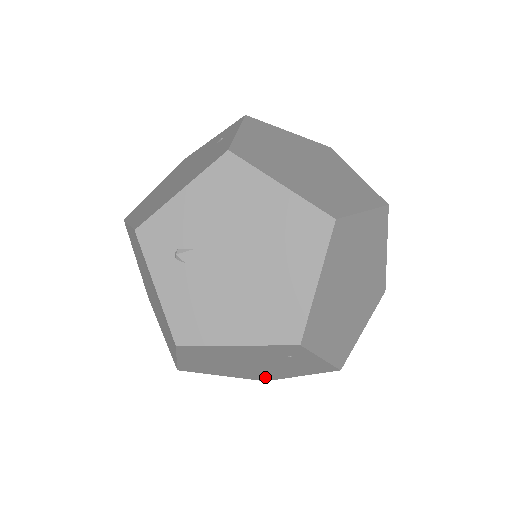
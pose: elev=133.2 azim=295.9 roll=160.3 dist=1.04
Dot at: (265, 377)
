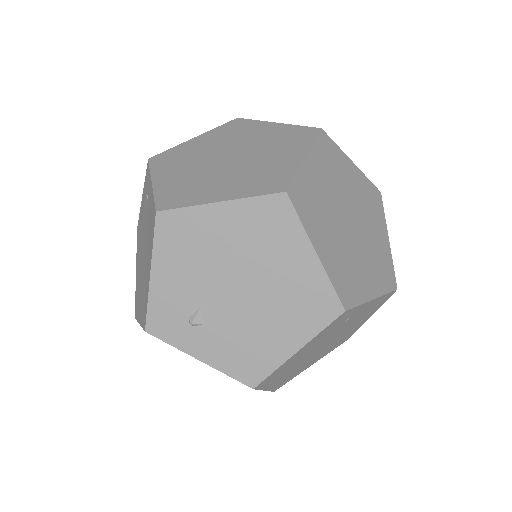
Dot at: (345, 339)
